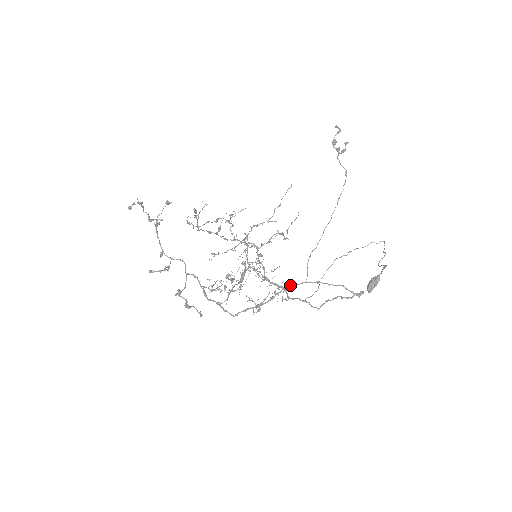
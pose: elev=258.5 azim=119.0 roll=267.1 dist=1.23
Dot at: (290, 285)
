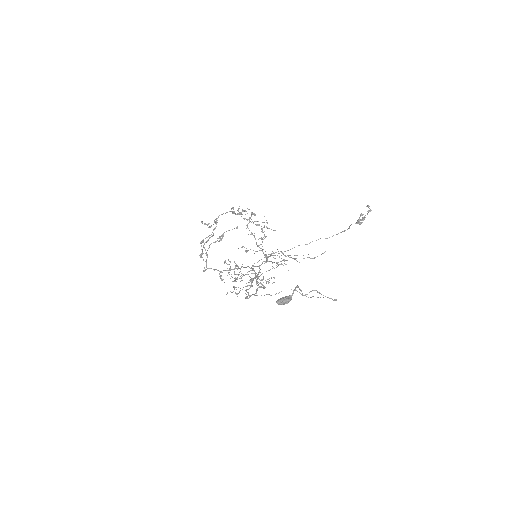
Dot at: occluded
